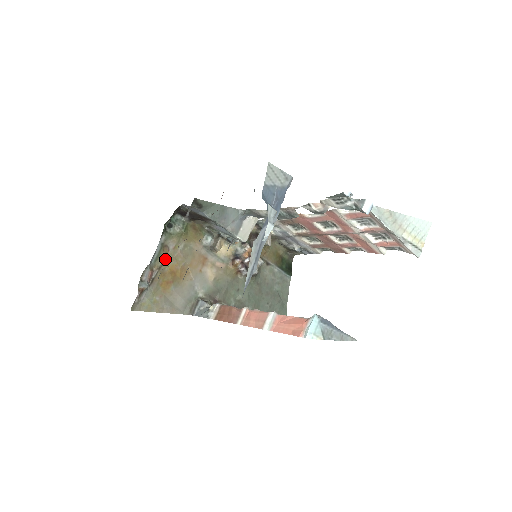
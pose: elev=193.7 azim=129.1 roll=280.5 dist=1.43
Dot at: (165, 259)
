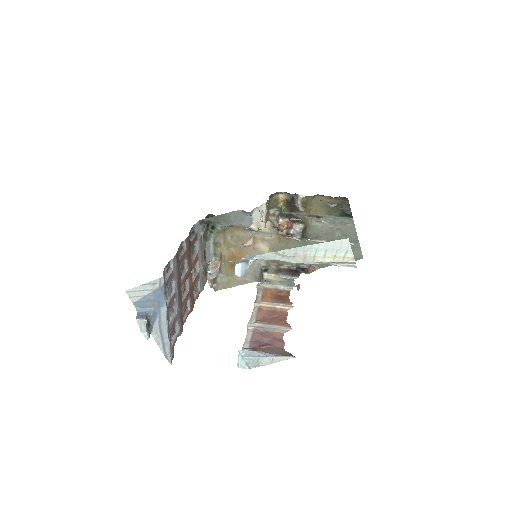
Dot at: (221, 252)
